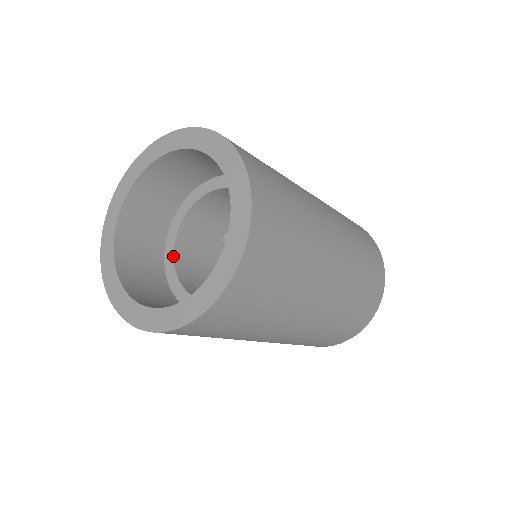
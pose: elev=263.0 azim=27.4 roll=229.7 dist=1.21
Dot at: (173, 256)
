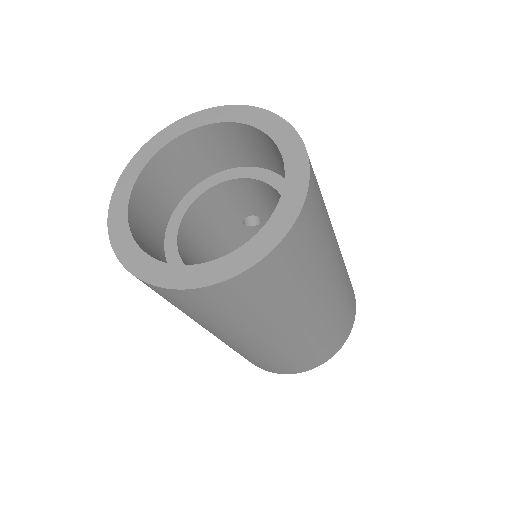
Dot at: (195, 199)
